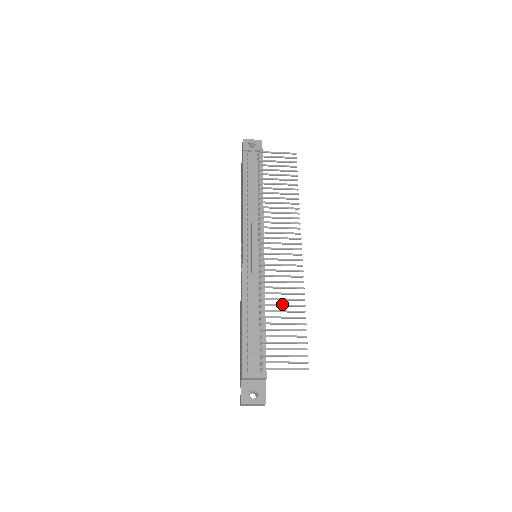
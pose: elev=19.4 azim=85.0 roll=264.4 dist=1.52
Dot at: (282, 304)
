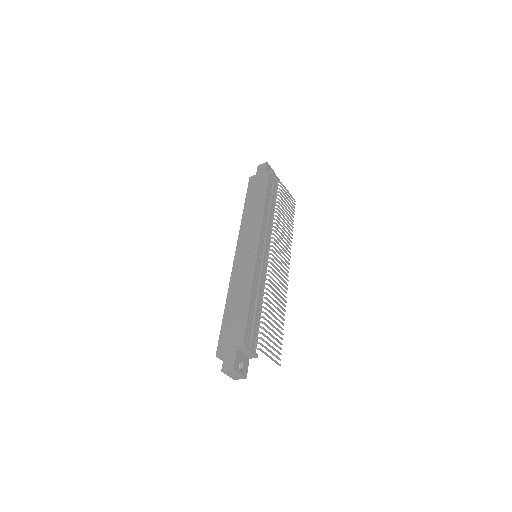
Dot at: occluded
